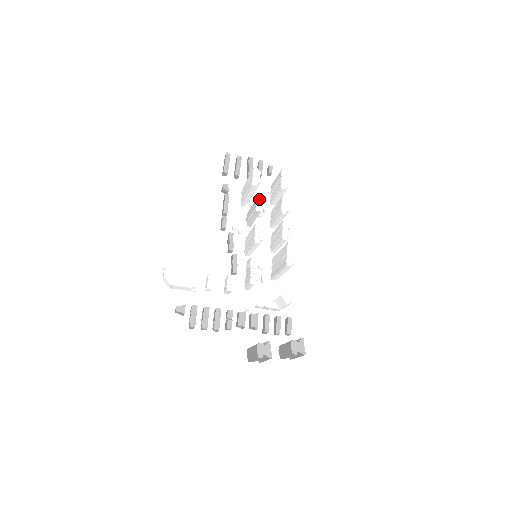
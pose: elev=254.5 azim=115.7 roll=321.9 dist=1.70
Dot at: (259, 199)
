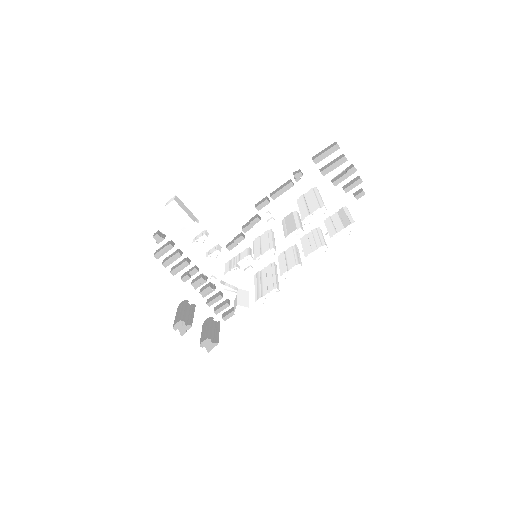
Dot at: (299, 231)
